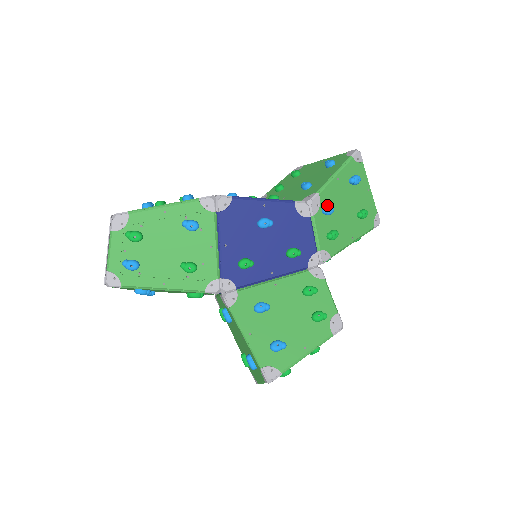
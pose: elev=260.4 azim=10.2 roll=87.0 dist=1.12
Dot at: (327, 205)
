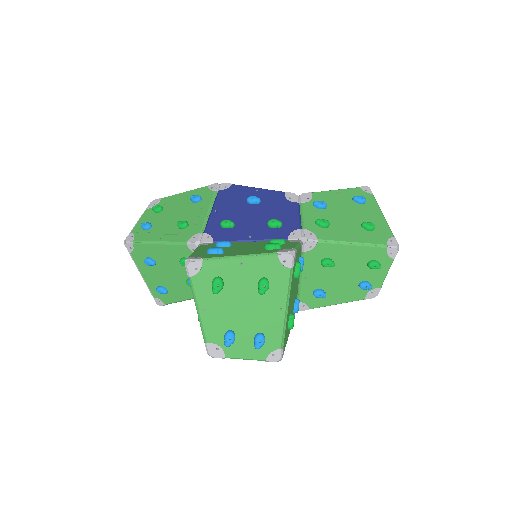
Dot at: (320, 202)
